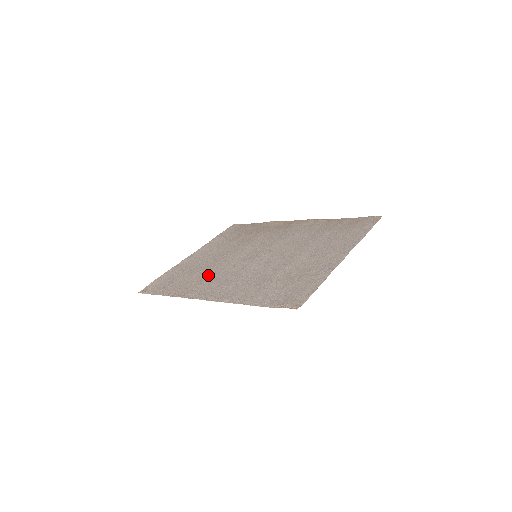
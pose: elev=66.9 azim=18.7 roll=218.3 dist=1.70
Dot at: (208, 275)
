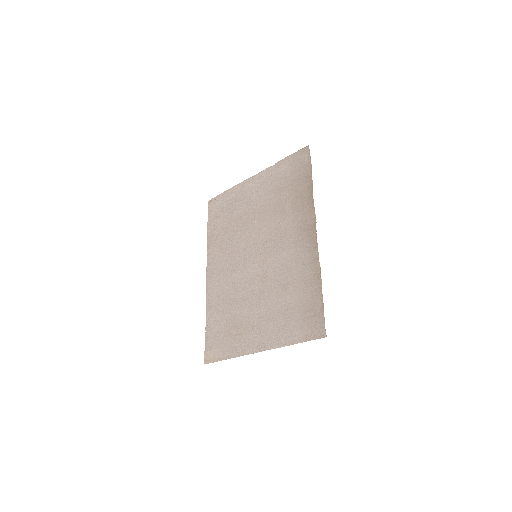
Dot at: (229, 240)
